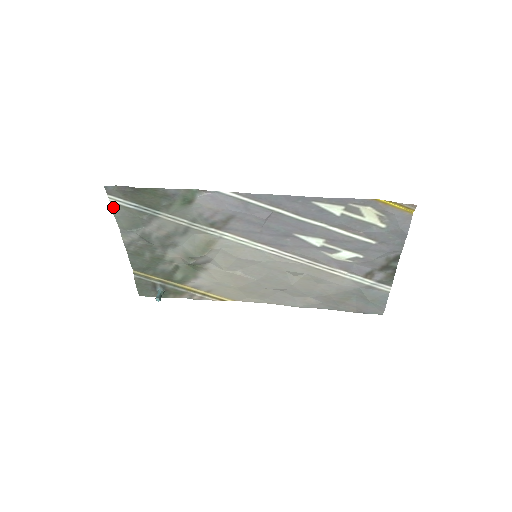
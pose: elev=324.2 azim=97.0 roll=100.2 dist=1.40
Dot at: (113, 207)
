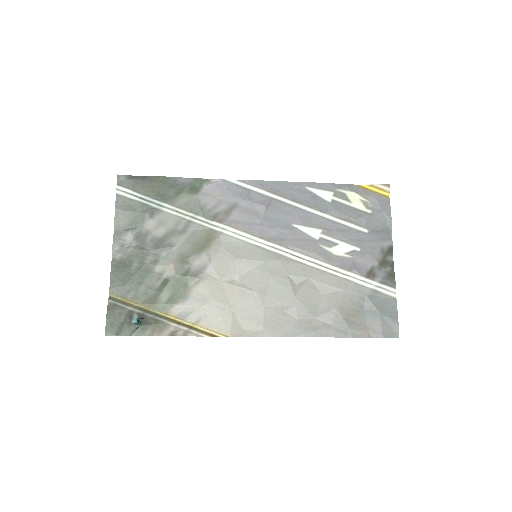
Dot at: (117, 200)
